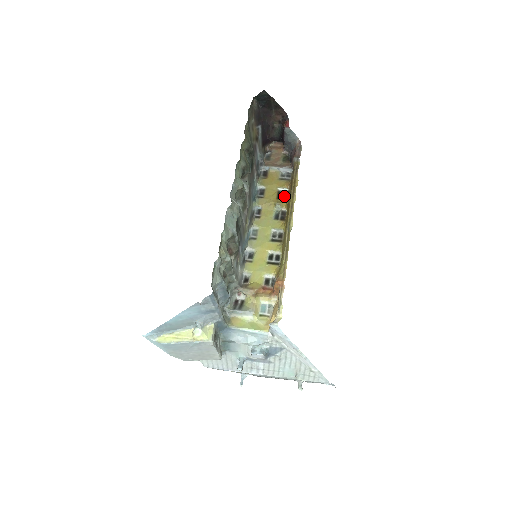
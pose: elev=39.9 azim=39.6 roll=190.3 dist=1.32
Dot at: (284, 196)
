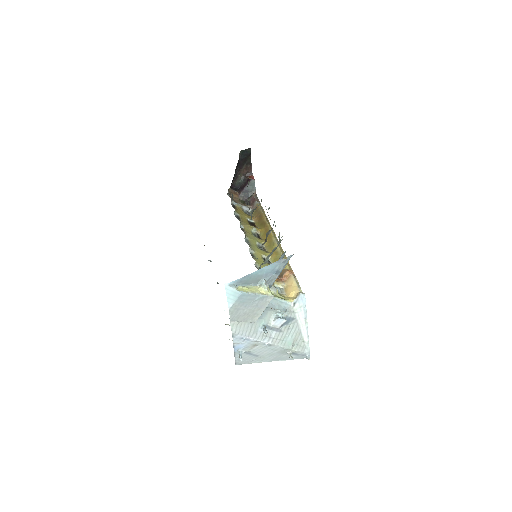
Dot at: (253, 224)
